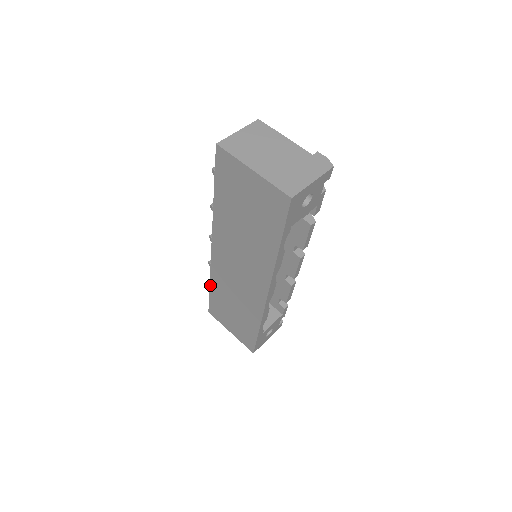
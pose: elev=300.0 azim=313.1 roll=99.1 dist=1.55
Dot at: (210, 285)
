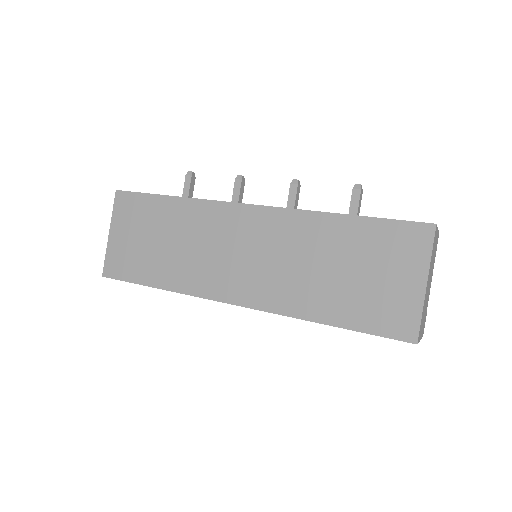
Dot at: (175, 197)
